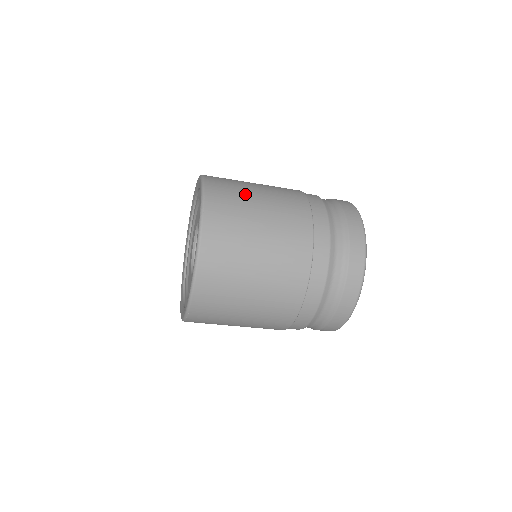
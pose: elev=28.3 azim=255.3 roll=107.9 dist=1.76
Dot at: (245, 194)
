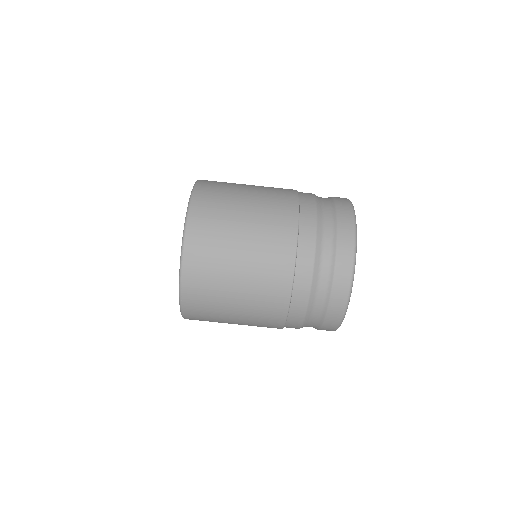
Dot at: occluded
